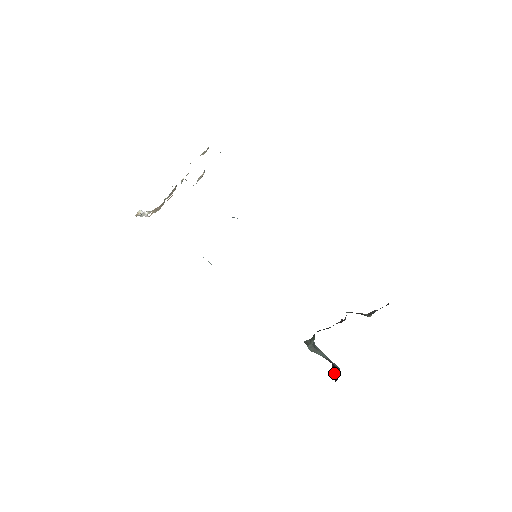
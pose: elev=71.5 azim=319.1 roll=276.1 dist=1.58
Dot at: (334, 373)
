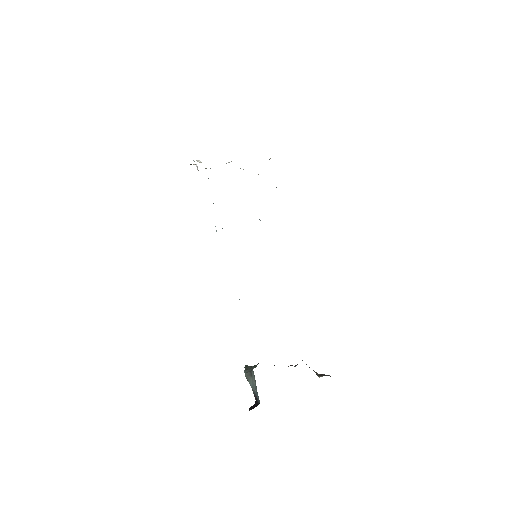
Dot at: (252, 407)
